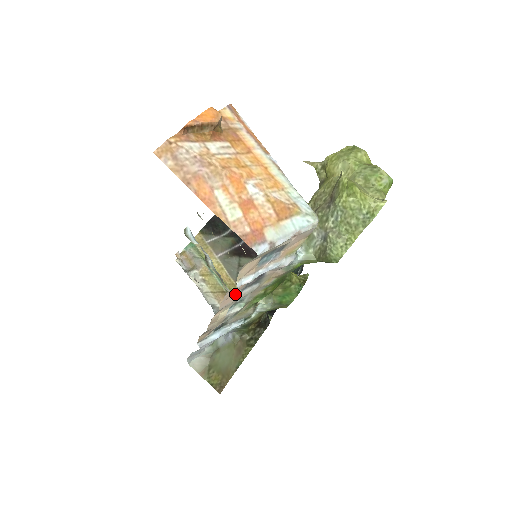
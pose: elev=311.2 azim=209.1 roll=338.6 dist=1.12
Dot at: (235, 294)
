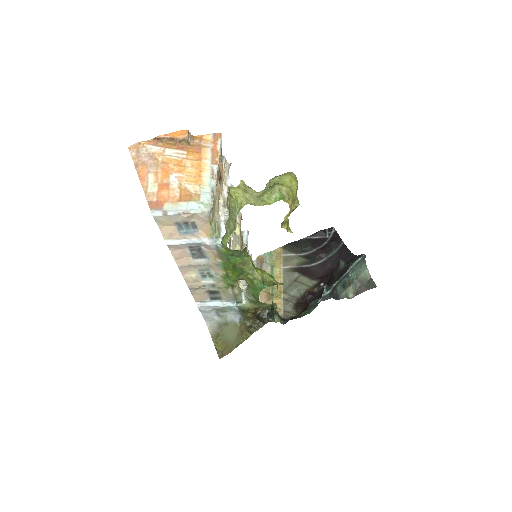
Dot at: (186, 258)
